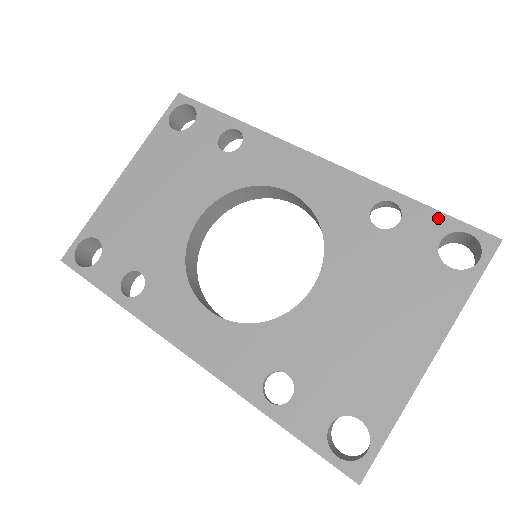
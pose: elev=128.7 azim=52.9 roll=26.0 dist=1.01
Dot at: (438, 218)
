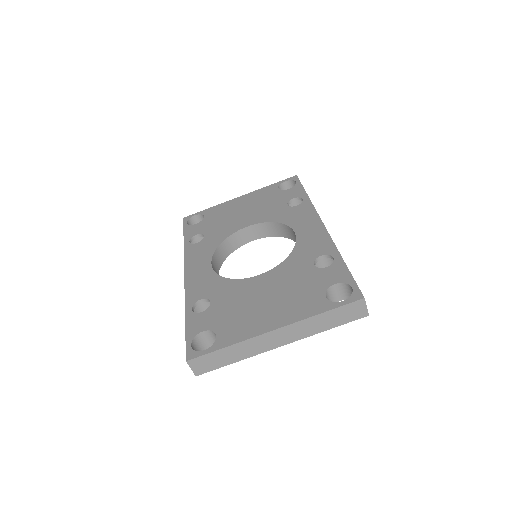
Dot at: (345, 274)
